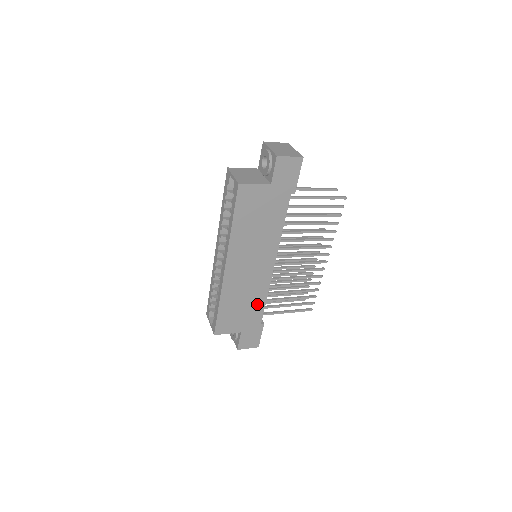
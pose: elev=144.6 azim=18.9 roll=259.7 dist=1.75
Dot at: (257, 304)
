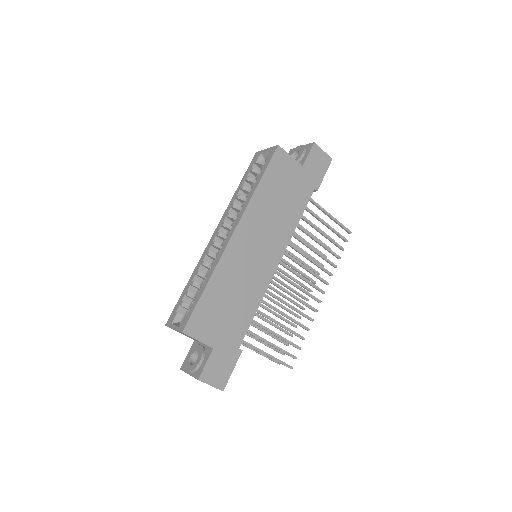
Dot at: (245, 311)
